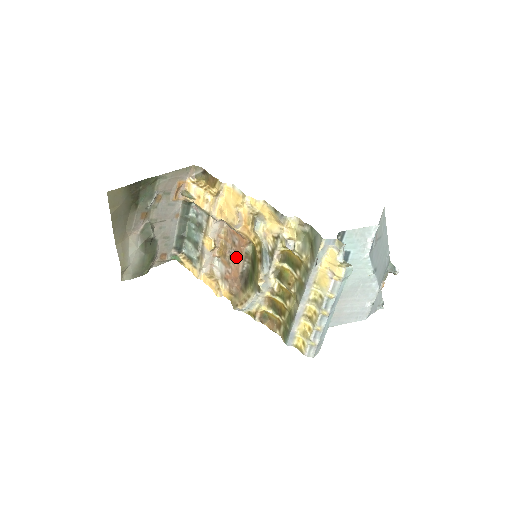
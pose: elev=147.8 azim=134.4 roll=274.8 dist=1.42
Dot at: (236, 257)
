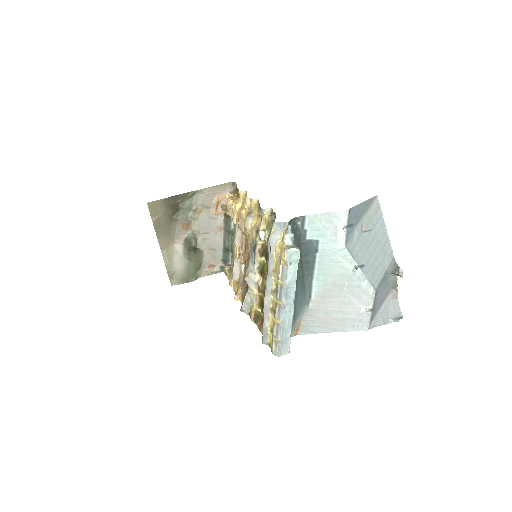
Dot at: (248, 260)
